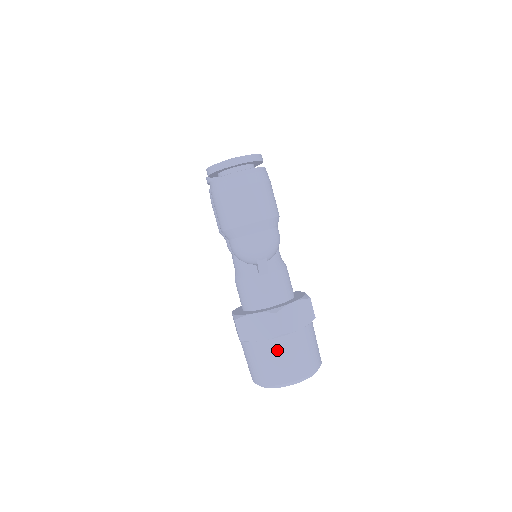
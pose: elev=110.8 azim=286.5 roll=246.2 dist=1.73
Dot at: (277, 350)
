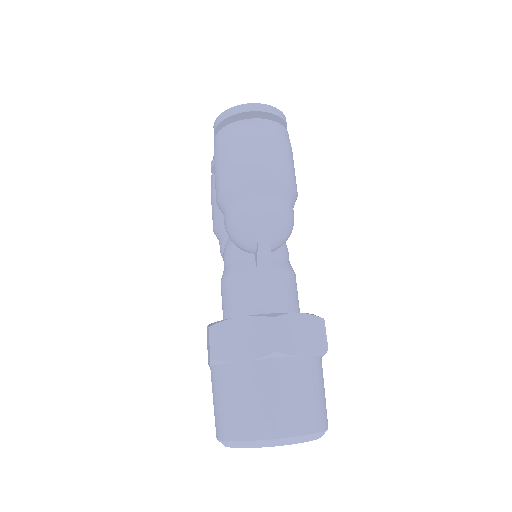
Dot at: (264, 379)
